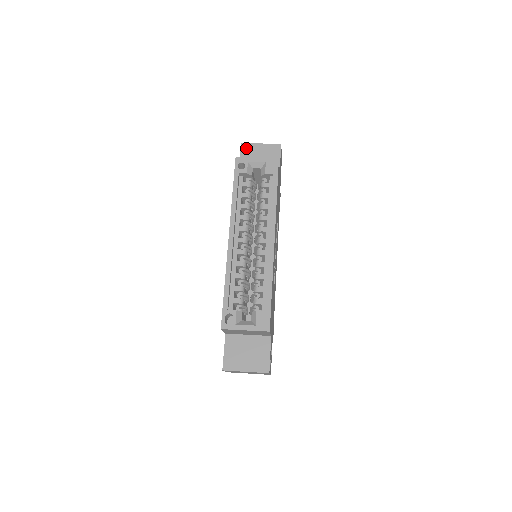
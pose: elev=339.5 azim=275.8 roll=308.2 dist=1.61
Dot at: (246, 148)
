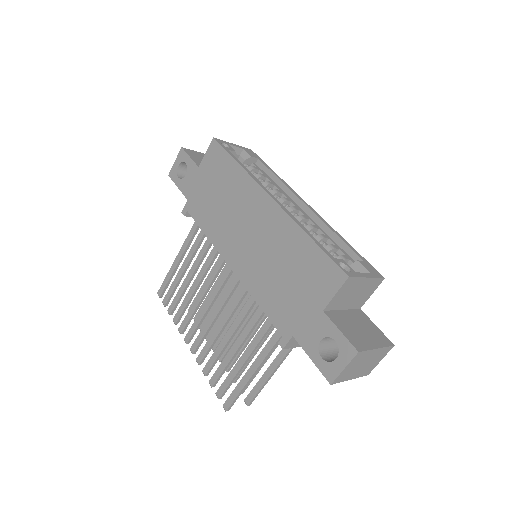
Dot at: (190, 152)
